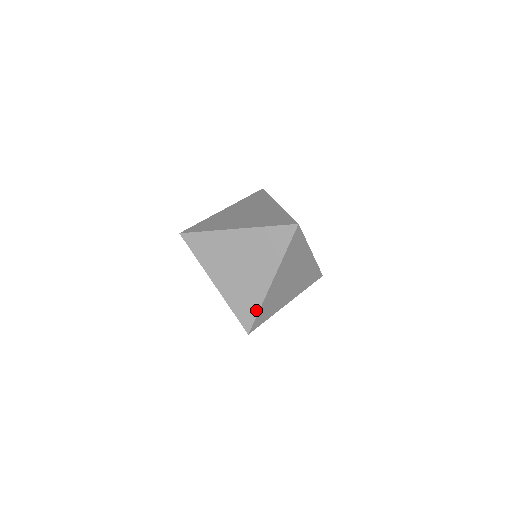
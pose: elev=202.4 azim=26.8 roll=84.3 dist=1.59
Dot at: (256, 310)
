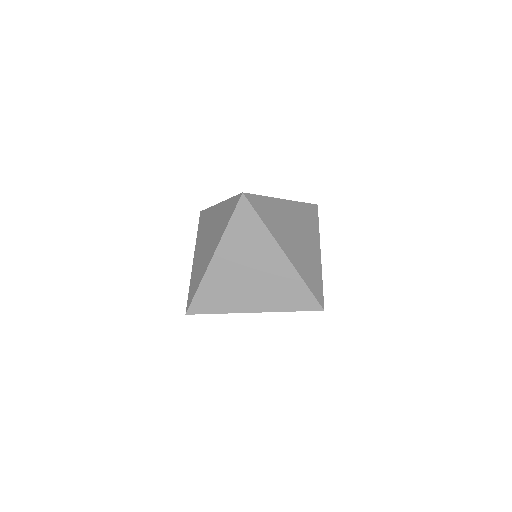
Dot at: (304, 288)
